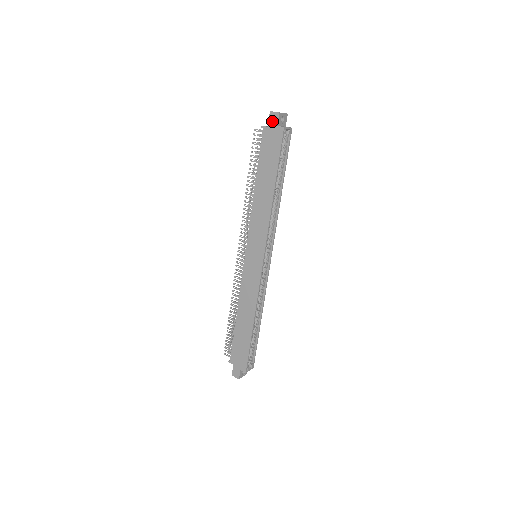
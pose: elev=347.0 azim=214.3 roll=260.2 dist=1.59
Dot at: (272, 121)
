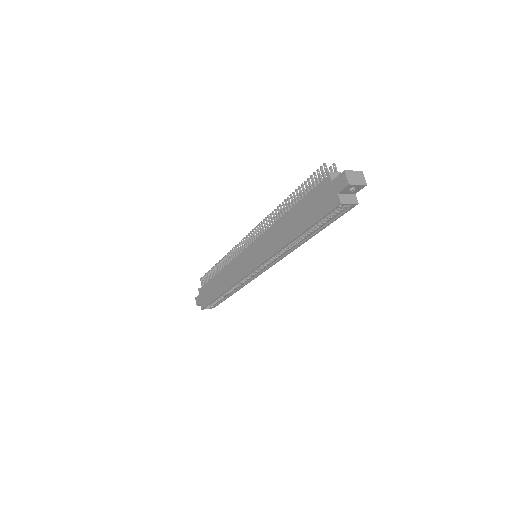
Dot at: (338, 182)
